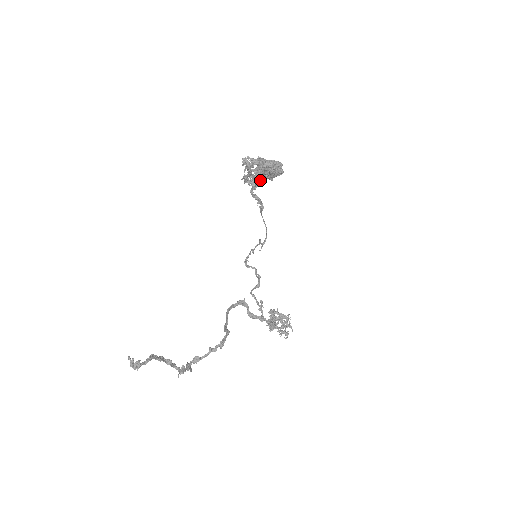
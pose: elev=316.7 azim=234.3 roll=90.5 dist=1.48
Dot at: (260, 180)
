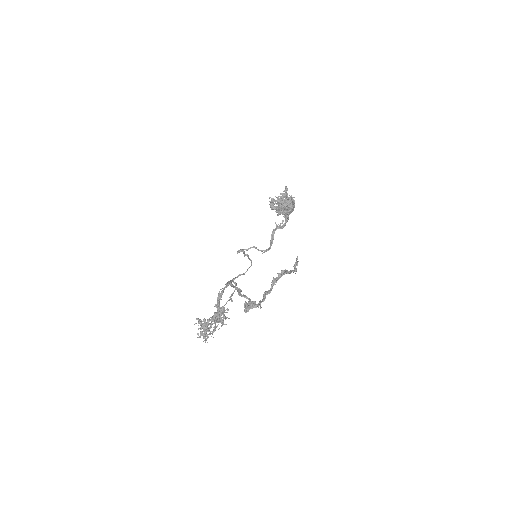
Dot at: occluded
